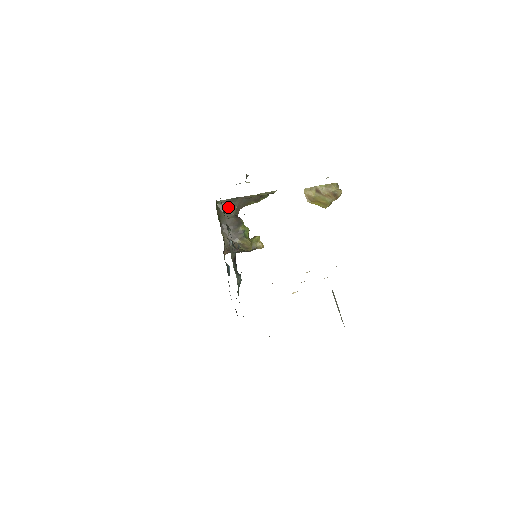
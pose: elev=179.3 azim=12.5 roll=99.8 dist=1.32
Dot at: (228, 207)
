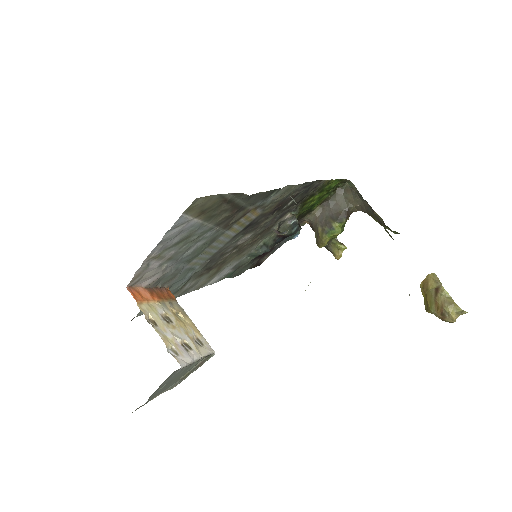
Dot at: (352, 196)
